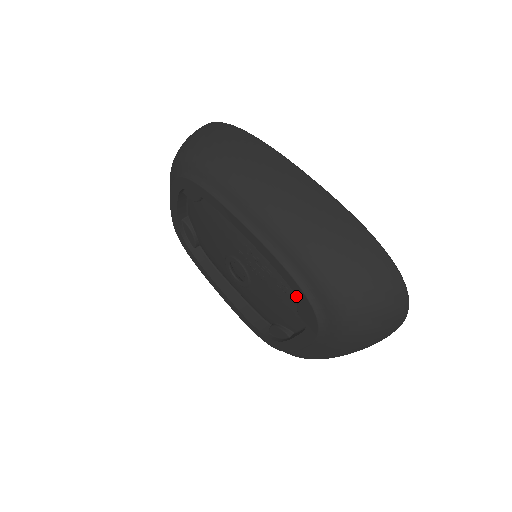
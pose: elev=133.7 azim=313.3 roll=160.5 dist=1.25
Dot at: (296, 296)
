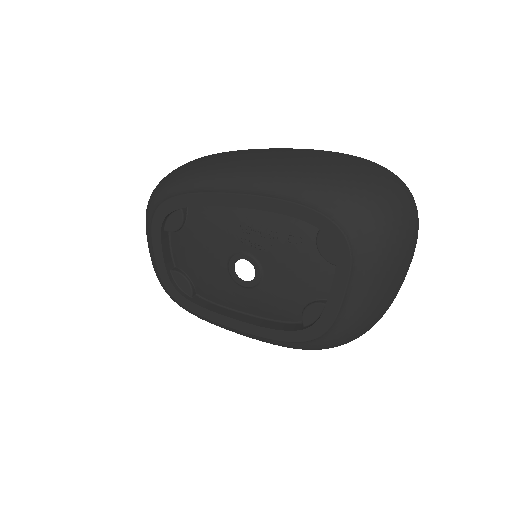
Dot at: (311, 239)
